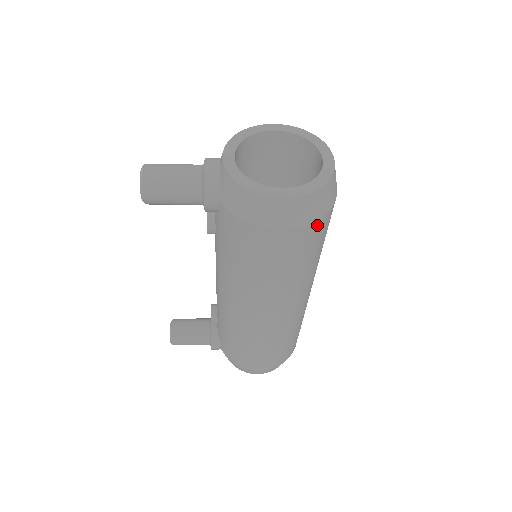
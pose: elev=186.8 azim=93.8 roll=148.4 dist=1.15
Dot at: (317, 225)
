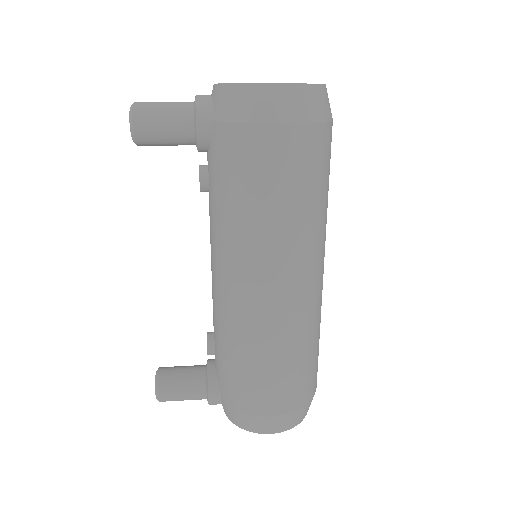
Dot at: (317, 132)
